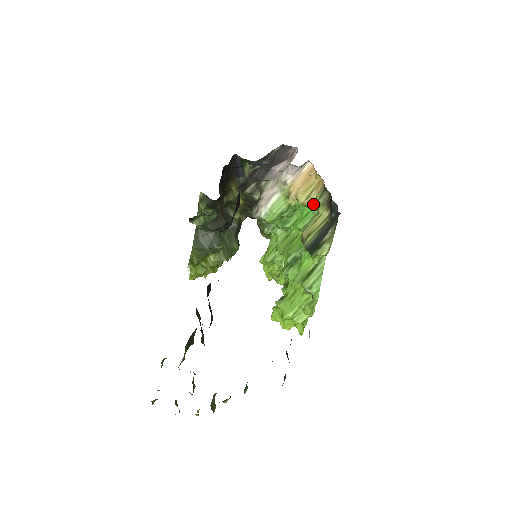
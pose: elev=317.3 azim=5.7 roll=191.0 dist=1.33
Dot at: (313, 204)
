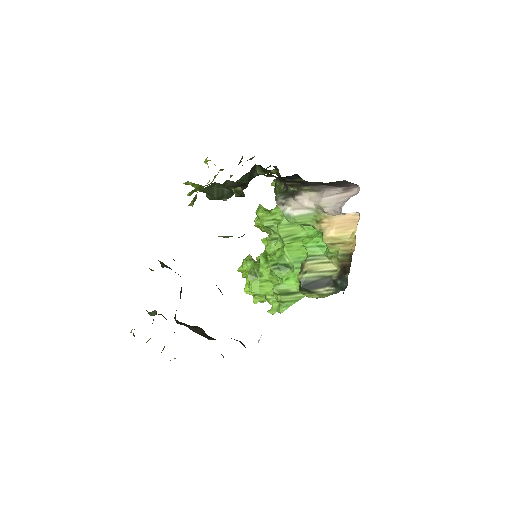
Dot at: (332, 251)
